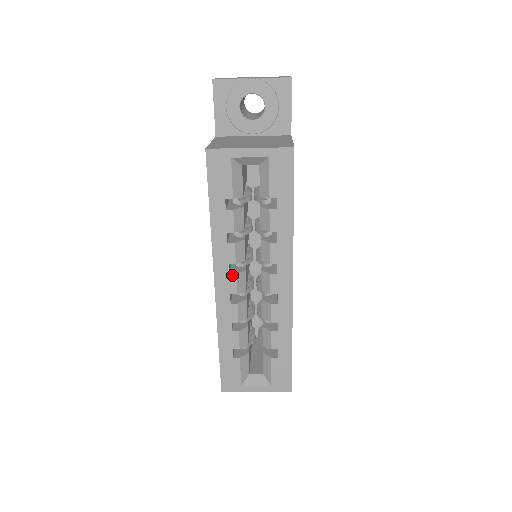
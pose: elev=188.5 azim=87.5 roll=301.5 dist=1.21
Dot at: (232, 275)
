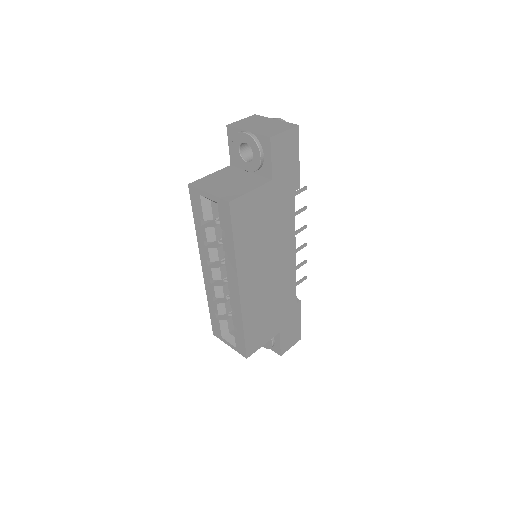
Dot at: (209, 267)
